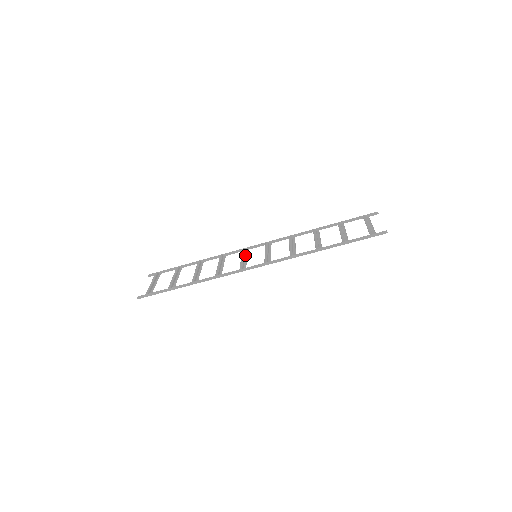
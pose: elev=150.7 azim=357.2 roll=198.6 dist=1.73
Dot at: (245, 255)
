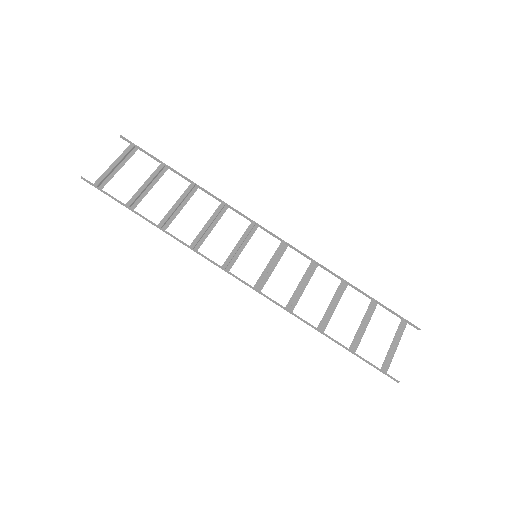
Dot at: (247, 236)
